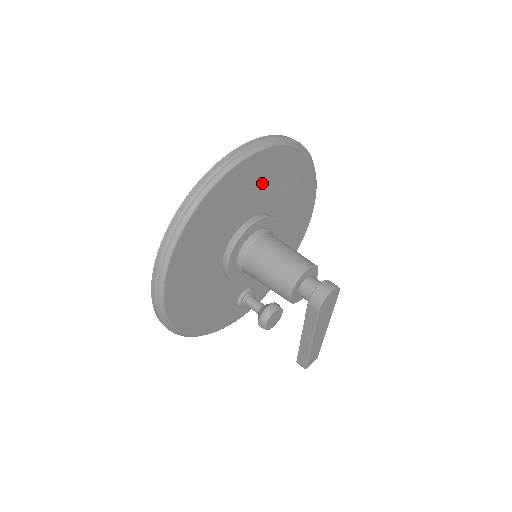
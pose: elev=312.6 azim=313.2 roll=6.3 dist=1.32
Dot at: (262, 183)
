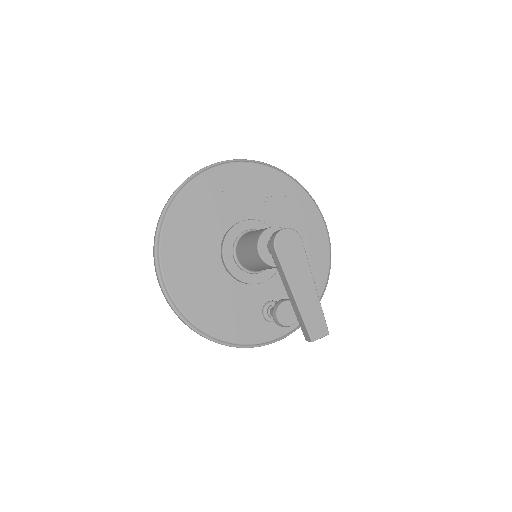
Dot at: (239, 192)
